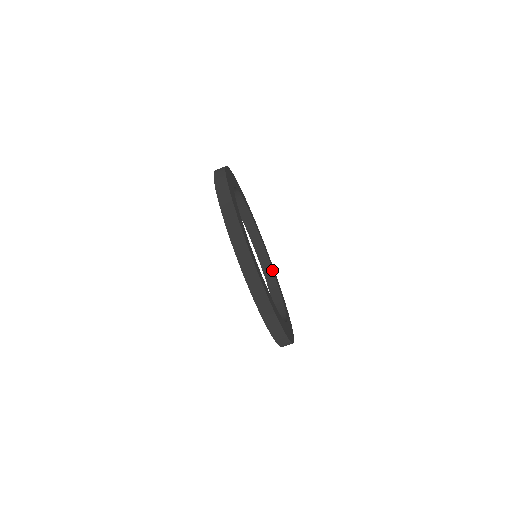
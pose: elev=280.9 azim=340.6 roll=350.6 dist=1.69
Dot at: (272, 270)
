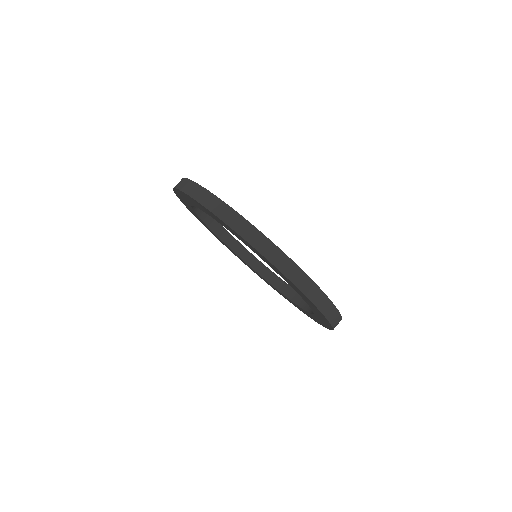
Dot at: (254, 257)
